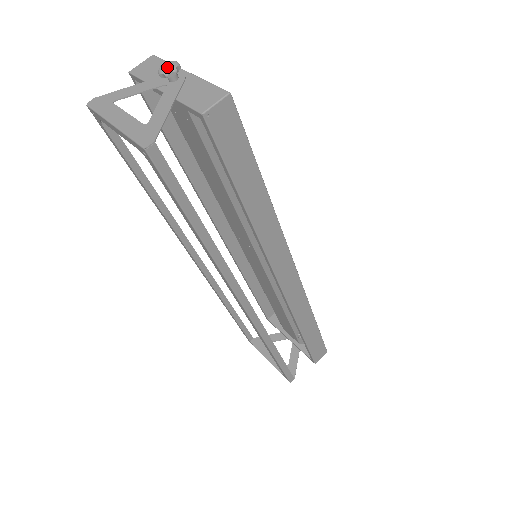
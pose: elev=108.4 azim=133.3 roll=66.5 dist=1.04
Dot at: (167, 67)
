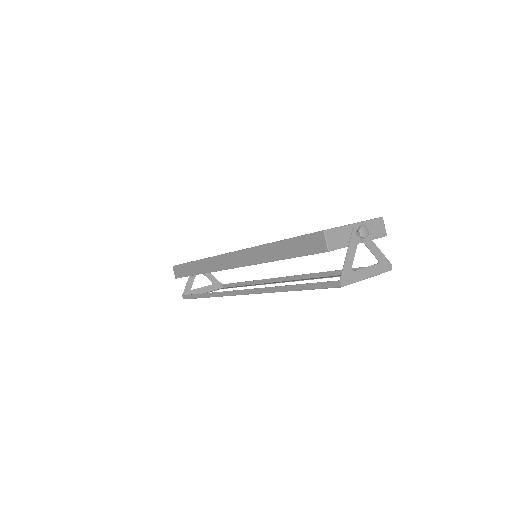
Dot at: (367, 232)
